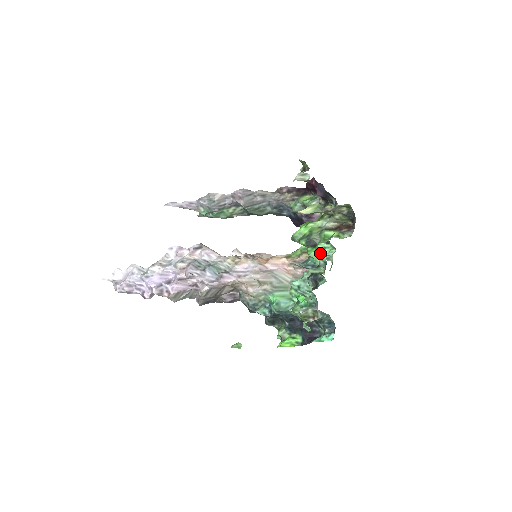
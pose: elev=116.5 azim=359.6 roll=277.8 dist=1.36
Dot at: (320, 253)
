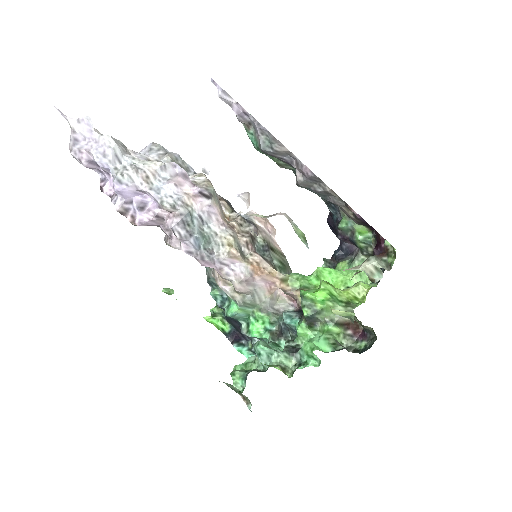
Dot at: (305, 354)
